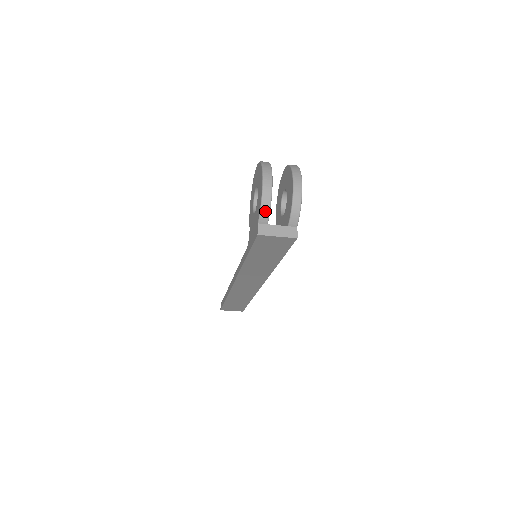
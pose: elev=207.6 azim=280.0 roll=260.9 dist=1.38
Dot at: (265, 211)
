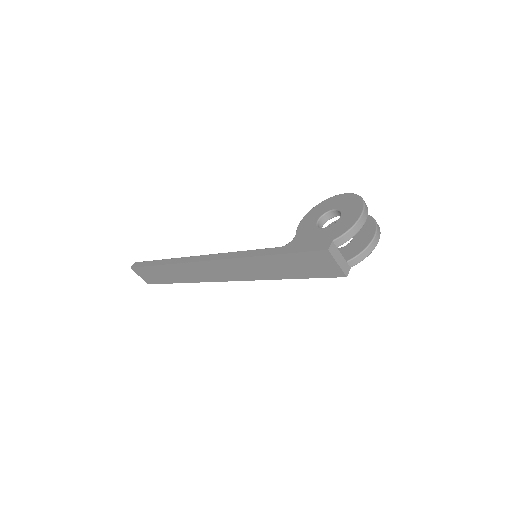
Dot at: (347, 237)
